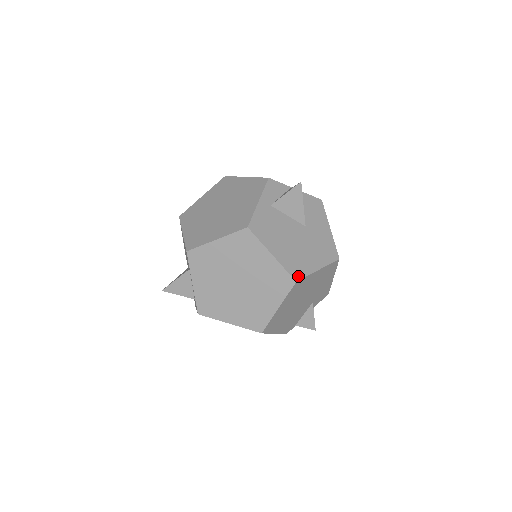
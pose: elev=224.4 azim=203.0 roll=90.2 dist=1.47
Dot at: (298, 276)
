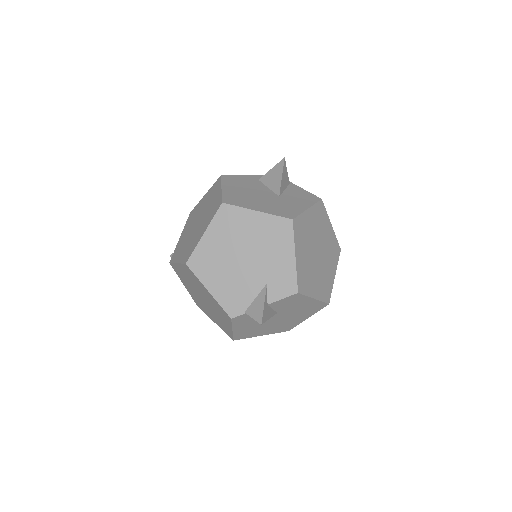
Dot at: (229, 202)
